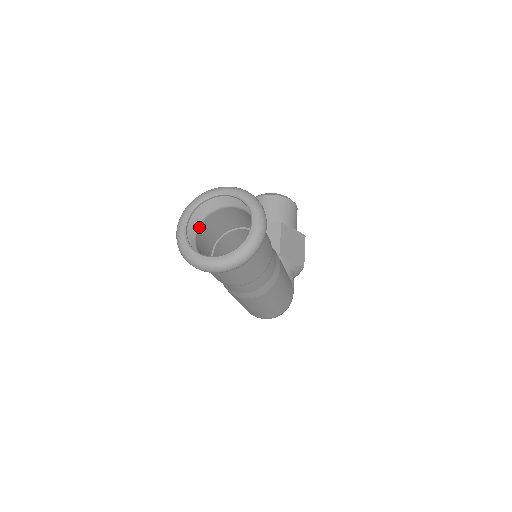
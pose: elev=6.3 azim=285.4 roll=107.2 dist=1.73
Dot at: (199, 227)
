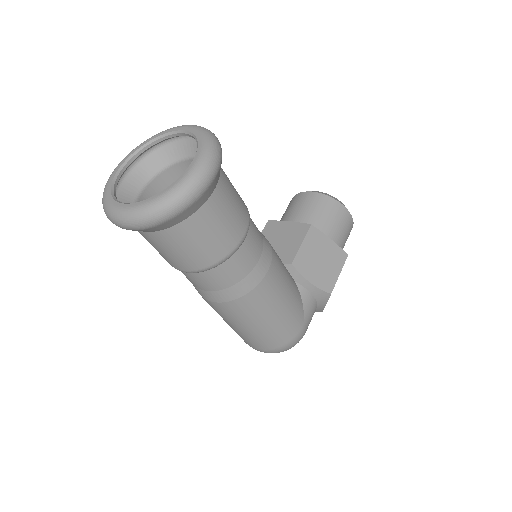
Dot at: (154, 179)
